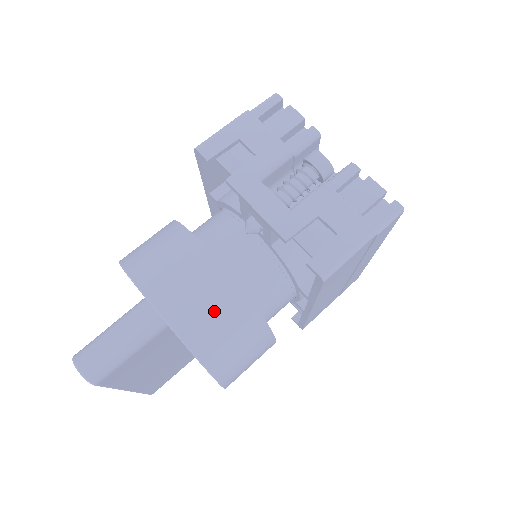
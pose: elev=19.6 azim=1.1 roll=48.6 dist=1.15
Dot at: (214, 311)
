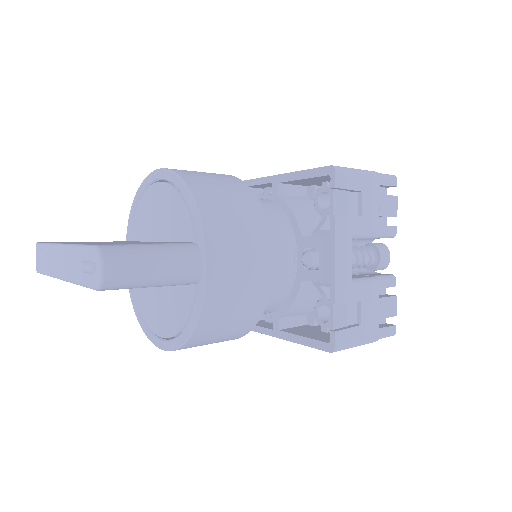
Dot at: (239, 304)
